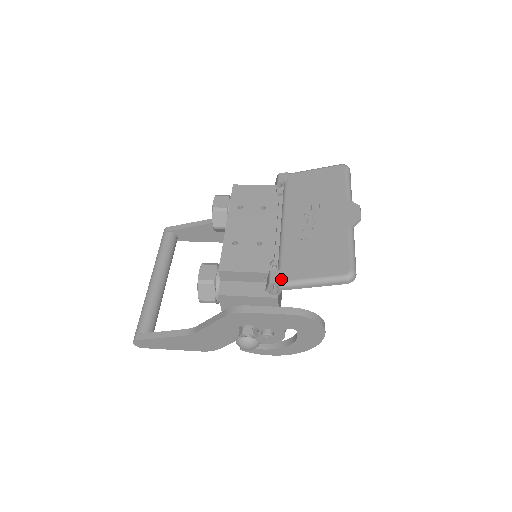
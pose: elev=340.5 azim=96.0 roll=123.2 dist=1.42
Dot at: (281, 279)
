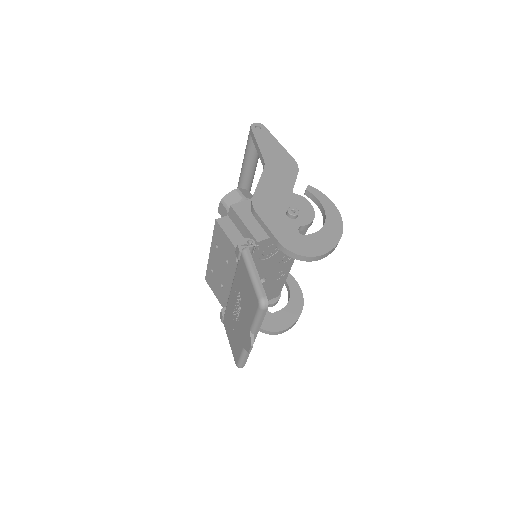
Dot at: (223, 321)
